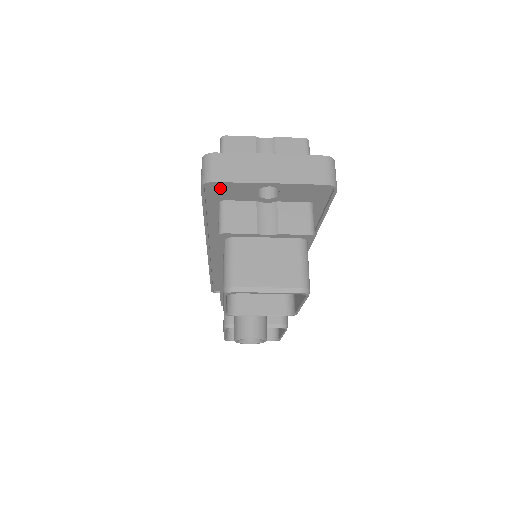
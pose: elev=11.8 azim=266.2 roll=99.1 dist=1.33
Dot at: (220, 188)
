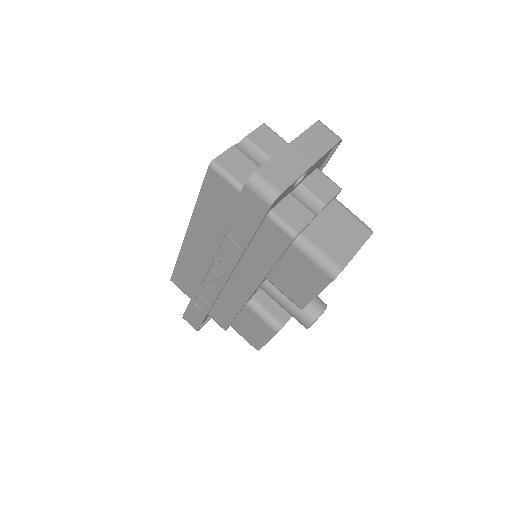
Dot at: occluded
